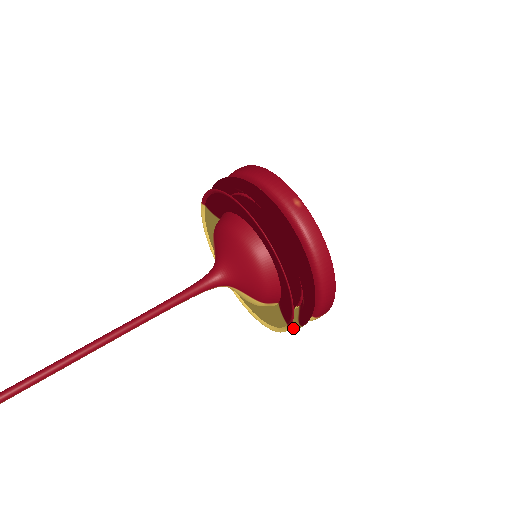
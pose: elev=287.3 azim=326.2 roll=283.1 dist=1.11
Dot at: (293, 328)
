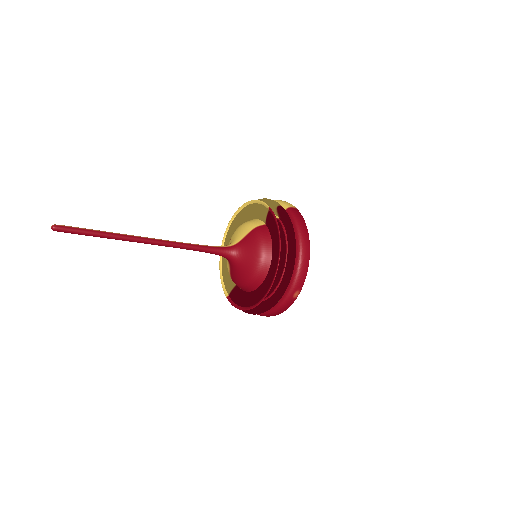
Dot at: occluded
